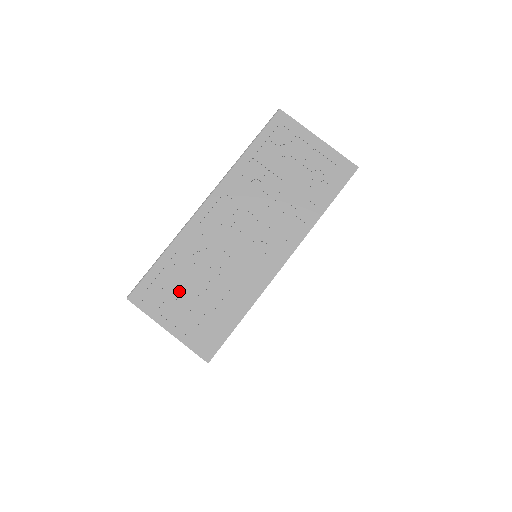
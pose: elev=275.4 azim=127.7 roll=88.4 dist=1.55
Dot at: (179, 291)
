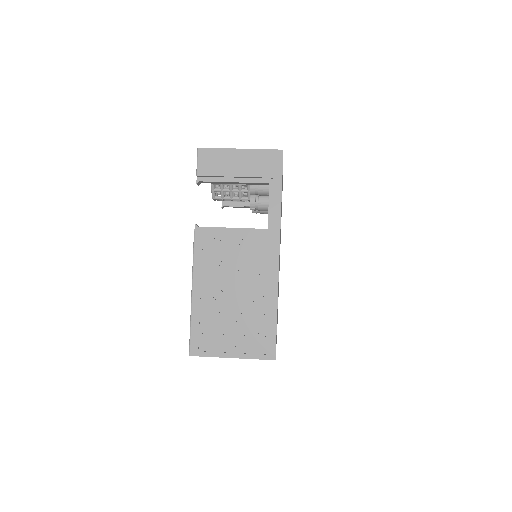
Dot at: occluded
